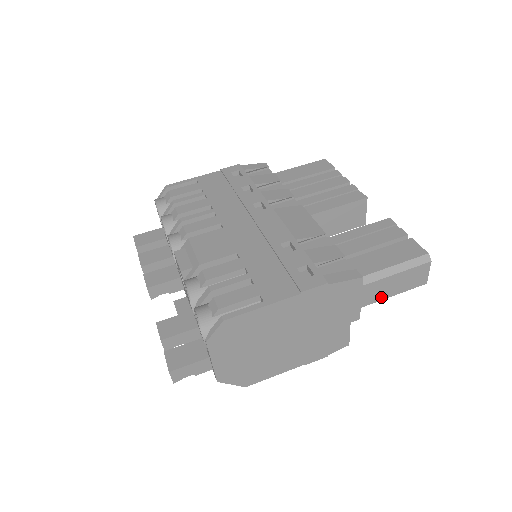
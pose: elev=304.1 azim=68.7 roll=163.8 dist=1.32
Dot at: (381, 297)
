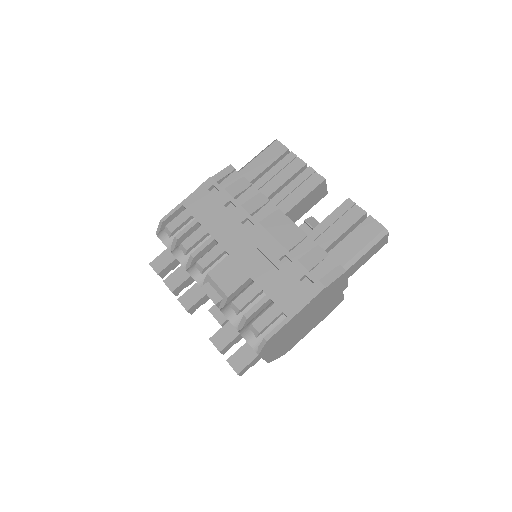
Dot at: (359, 267)
